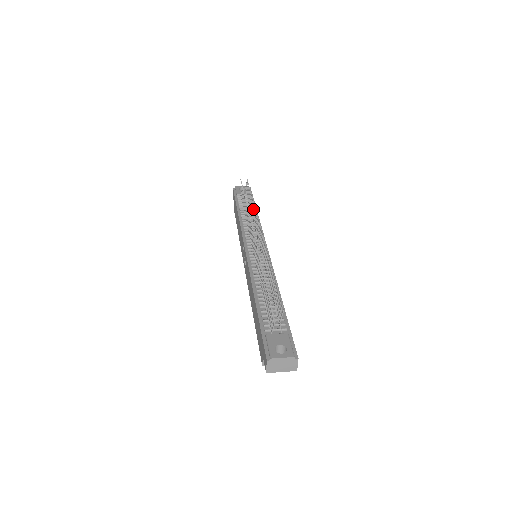
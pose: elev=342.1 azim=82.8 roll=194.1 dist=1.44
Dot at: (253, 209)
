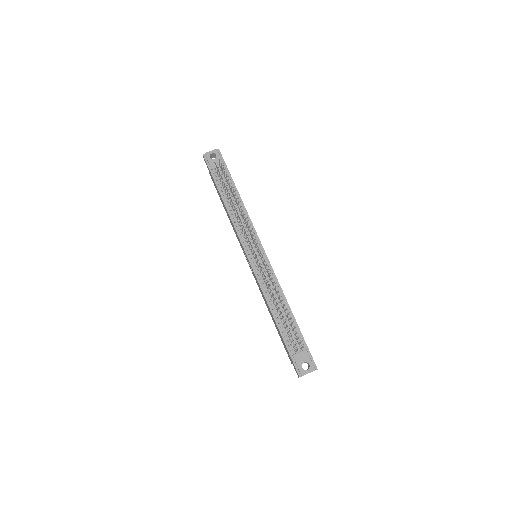
Dot at: (241, 211)
